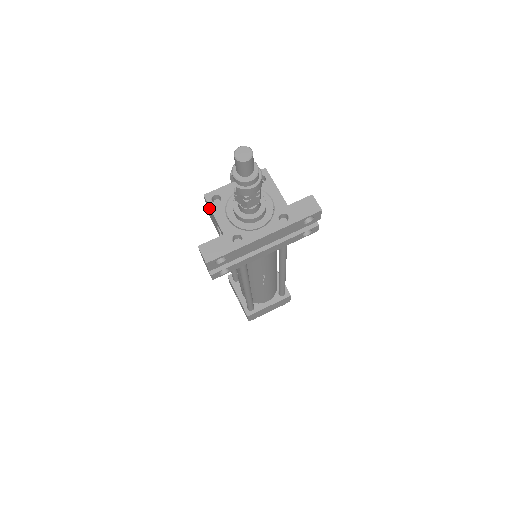
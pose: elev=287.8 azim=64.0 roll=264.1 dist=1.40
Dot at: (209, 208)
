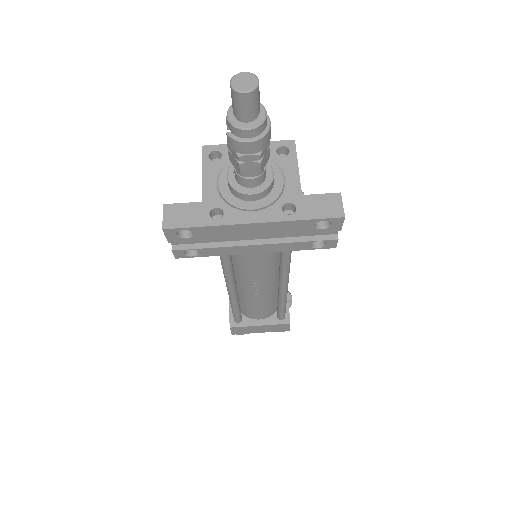
Dot at: occluded
